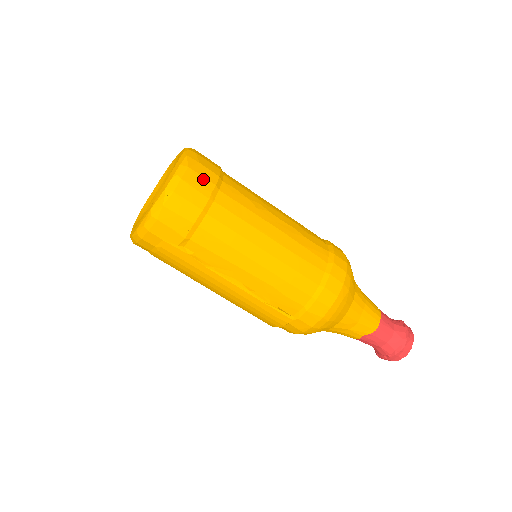
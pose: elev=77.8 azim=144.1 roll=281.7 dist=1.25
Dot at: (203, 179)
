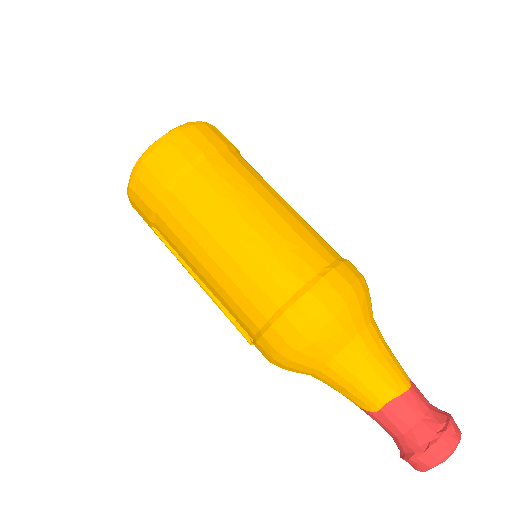
Dot at: (165, 164)
